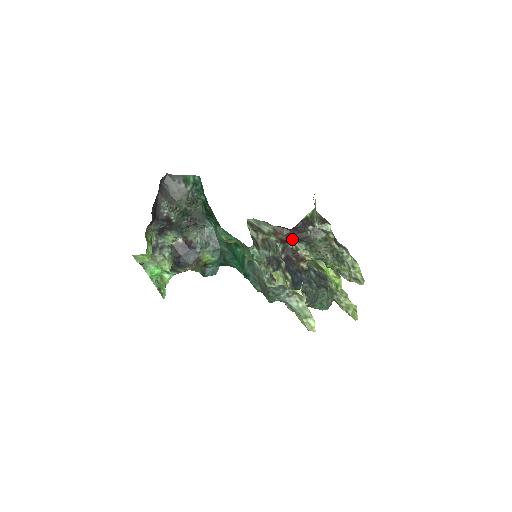
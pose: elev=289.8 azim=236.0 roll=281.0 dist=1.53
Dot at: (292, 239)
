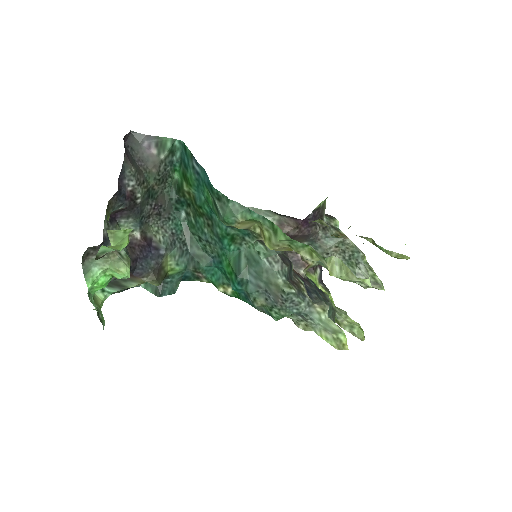
Dot at: (297, 236)
